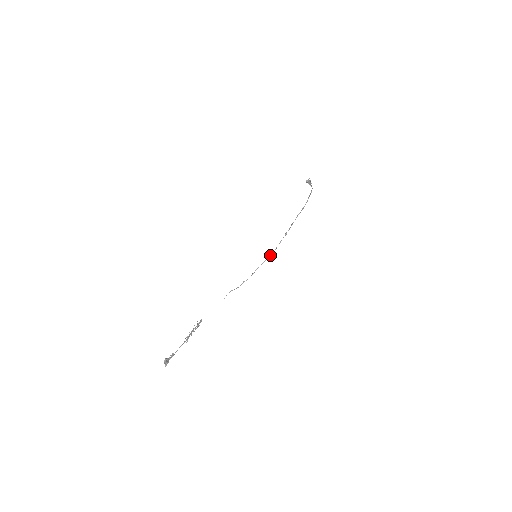
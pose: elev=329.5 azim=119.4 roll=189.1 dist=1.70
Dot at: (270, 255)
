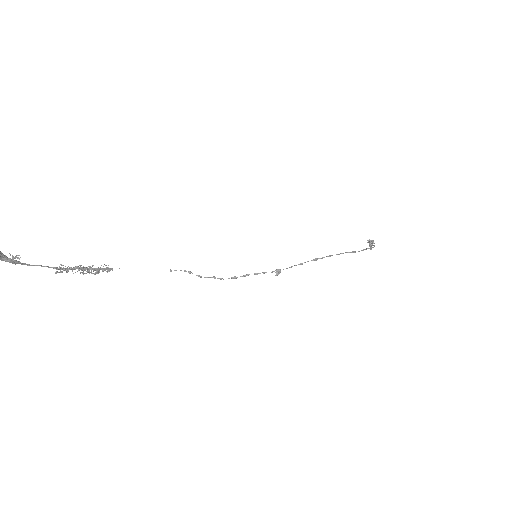
Dot at: (276, 269)
